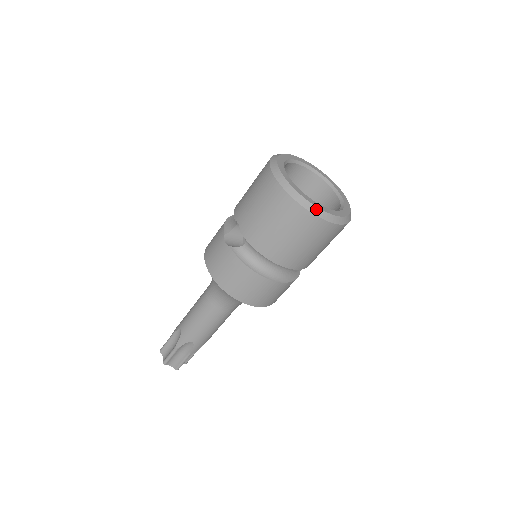
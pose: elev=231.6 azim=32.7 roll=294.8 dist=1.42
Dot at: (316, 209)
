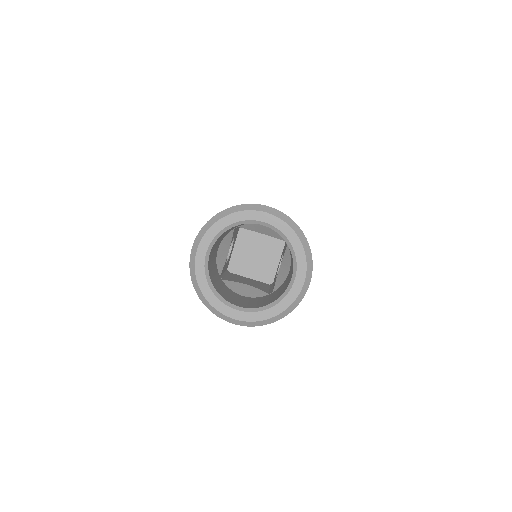
Dot at: (210, 306)
